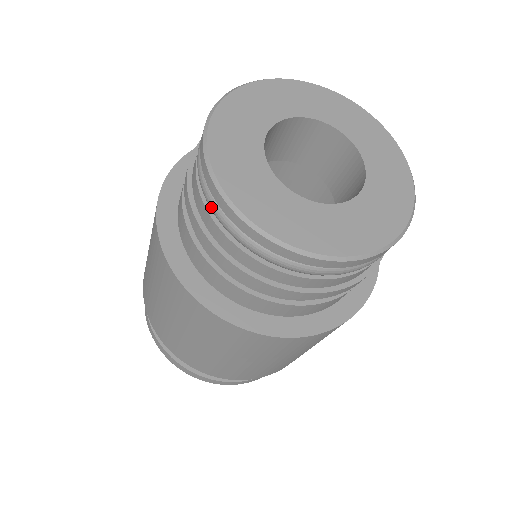
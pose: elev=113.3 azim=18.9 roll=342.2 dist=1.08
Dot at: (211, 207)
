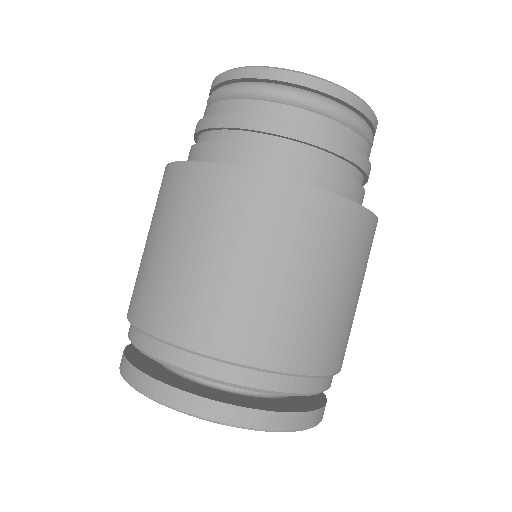
Dot at: (291, 95)
